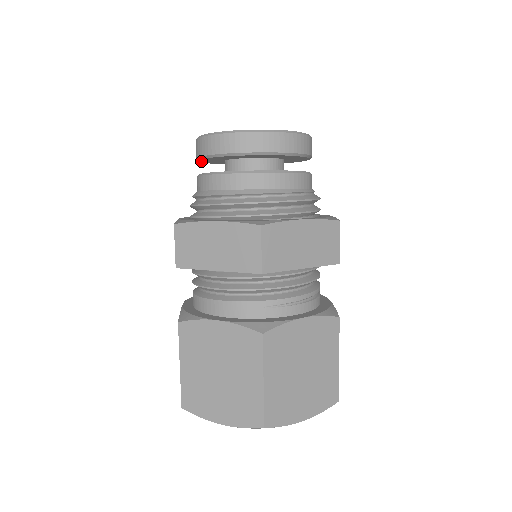
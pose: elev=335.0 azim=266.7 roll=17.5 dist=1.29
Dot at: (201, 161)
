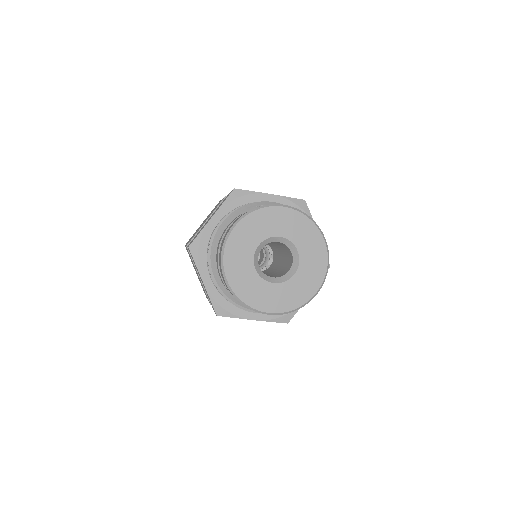
Dot at: occluded
